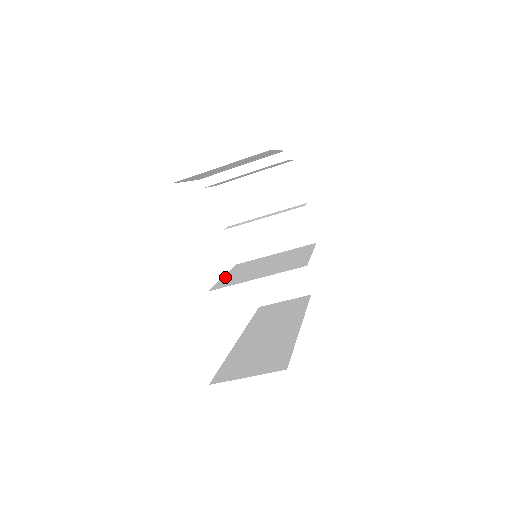
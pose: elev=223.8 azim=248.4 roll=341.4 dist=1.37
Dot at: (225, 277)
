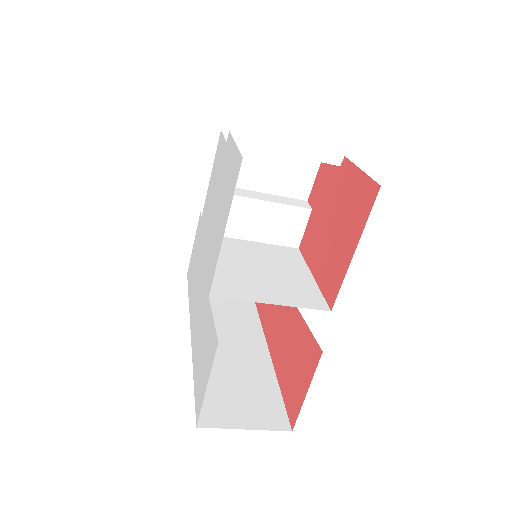
Dot at: occluded
